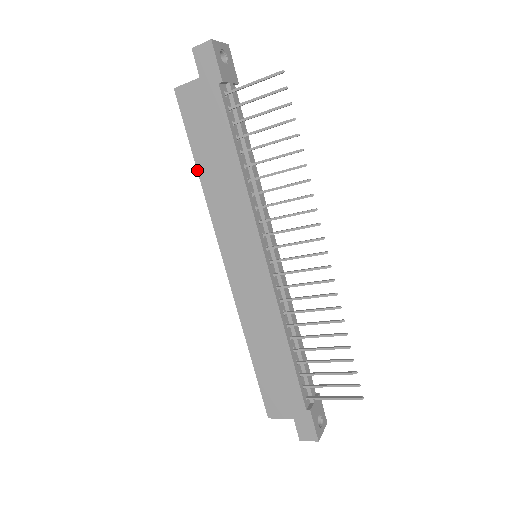
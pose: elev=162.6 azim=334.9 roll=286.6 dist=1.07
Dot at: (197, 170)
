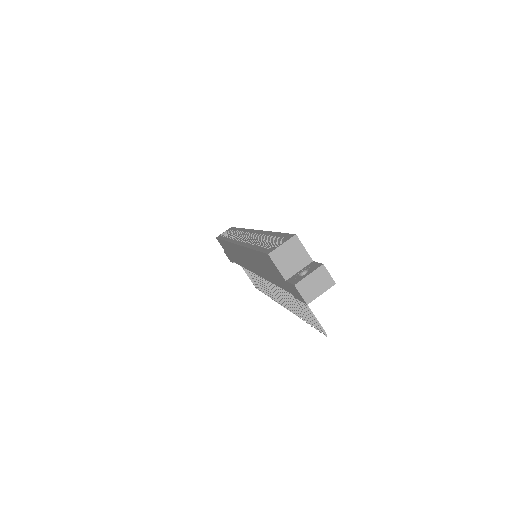
Dot at: (250, 249)
